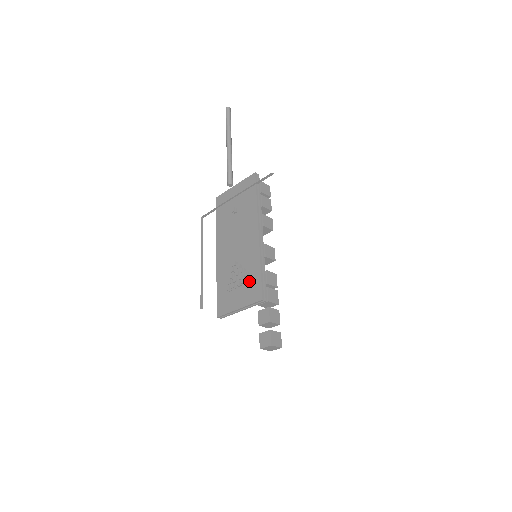
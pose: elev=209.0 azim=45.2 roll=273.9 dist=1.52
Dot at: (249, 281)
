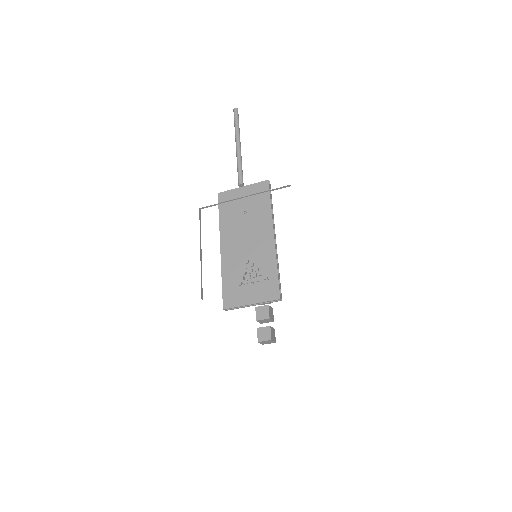
Dot at: (265, 280)
